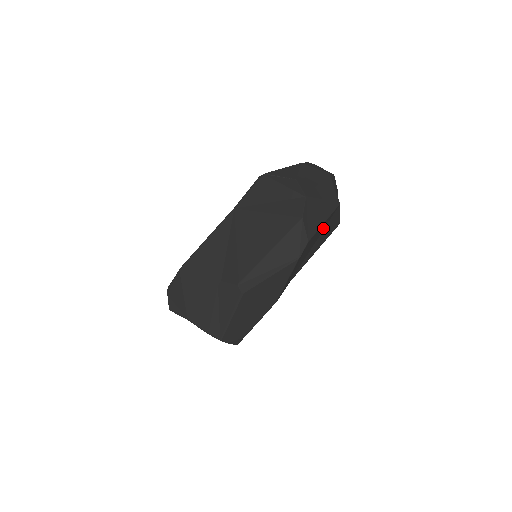
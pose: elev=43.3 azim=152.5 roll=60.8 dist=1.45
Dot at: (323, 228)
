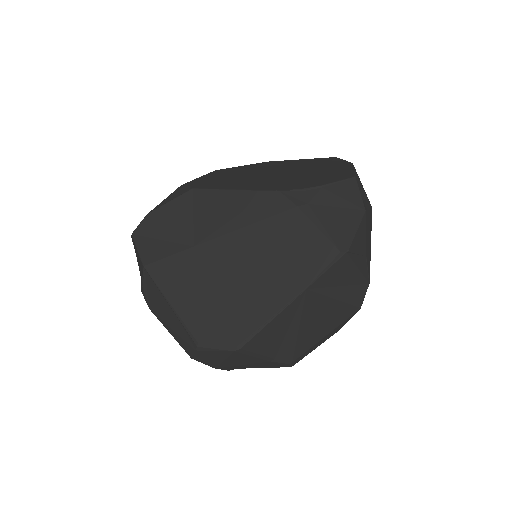
Dot at: occluded
